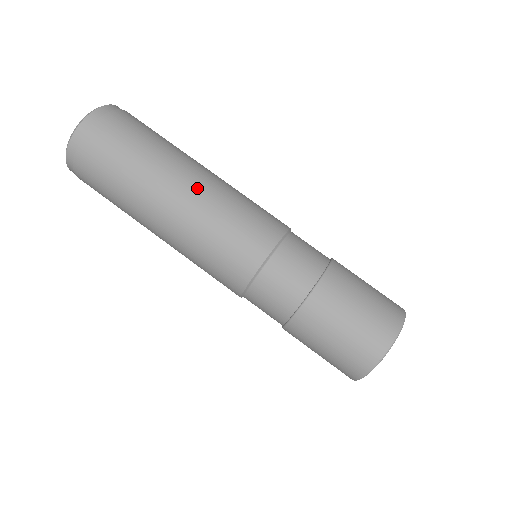
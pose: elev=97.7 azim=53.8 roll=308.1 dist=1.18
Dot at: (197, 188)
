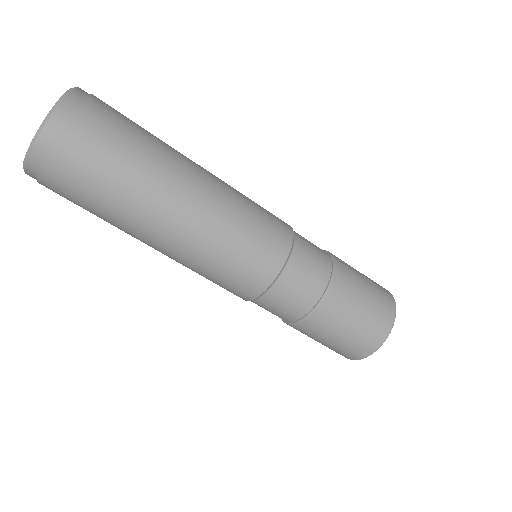
Dot at: (185, 231)
